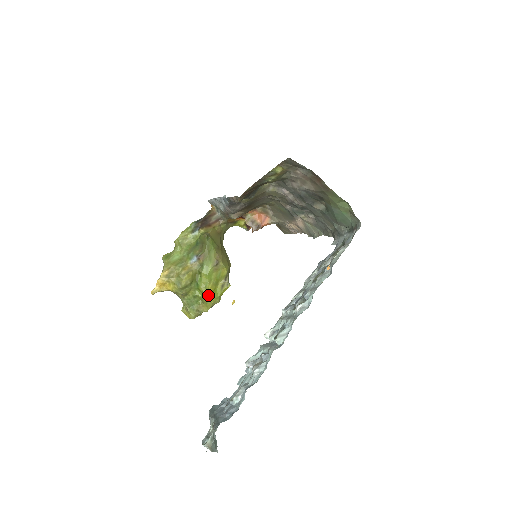
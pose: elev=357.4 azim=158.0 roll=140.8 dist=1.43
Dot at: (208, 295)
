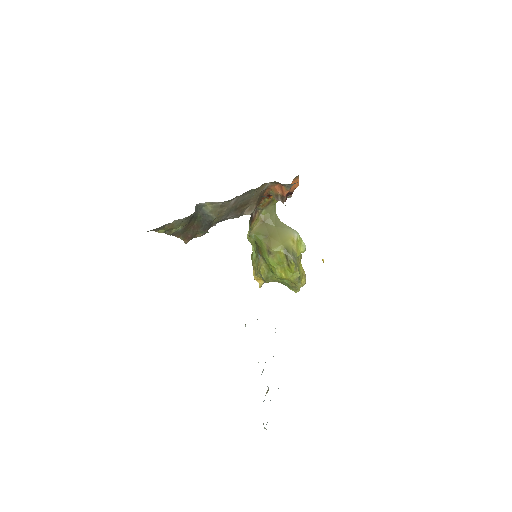
Dot at: (283, 278)
